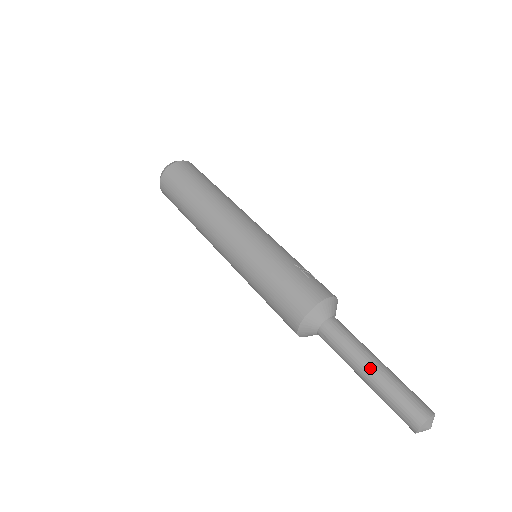
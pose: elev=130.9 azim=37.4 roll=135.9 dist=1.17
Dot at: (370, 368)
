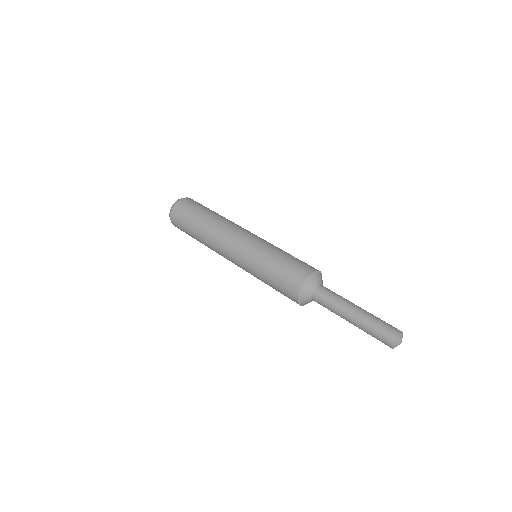
Dot at: (356, 309)
